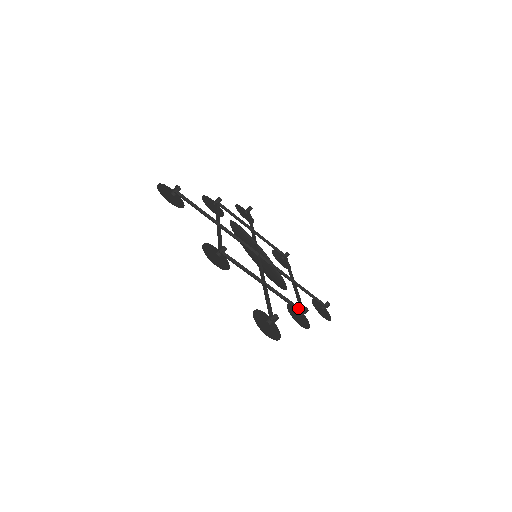
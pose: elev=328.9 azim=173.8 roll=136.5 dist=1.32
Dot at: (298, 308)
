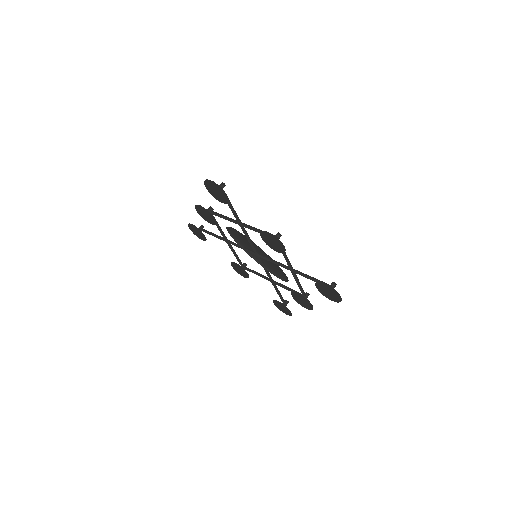
Dot at: (302, 294)
